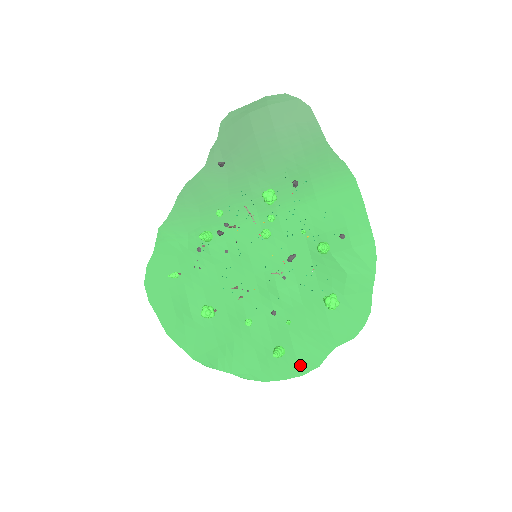
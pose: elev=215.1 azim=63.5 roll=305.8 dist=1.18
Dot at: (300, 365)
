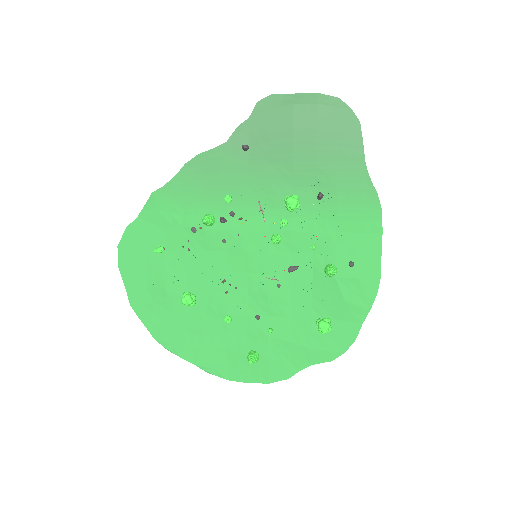
Dot at: (269, 373)
